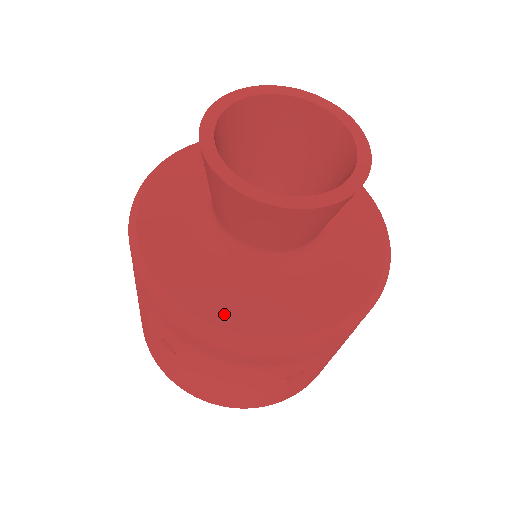
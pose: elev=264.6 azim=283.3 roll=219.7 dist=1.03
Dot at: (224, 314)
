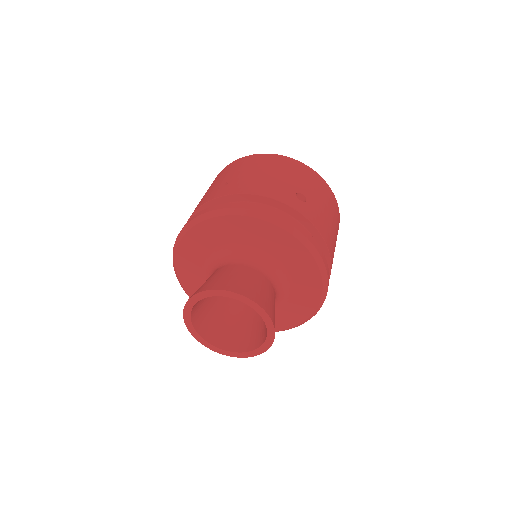
Dot at: (189, 286)
